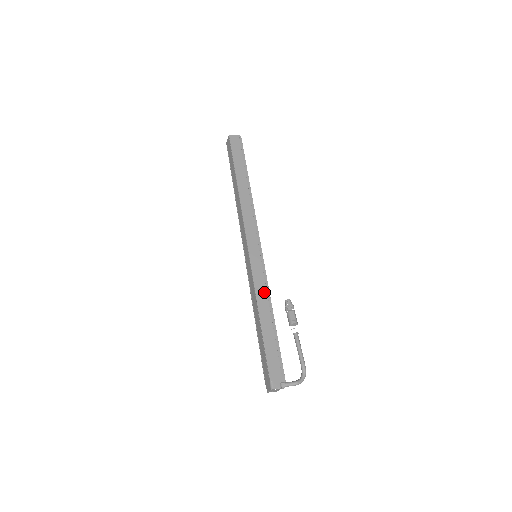
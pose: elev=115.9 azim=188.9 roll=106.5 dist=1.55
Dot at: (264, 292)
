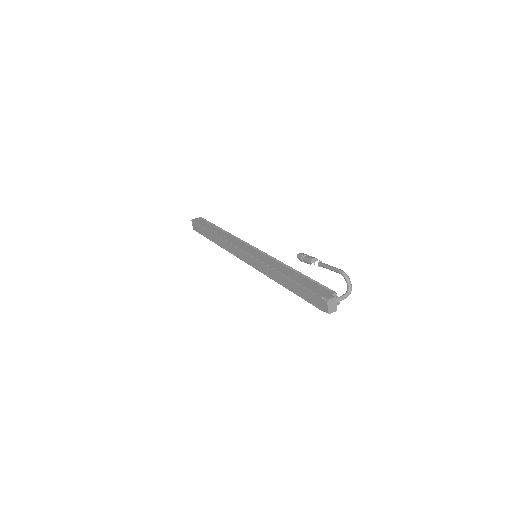
Dot at: (276, 263)
